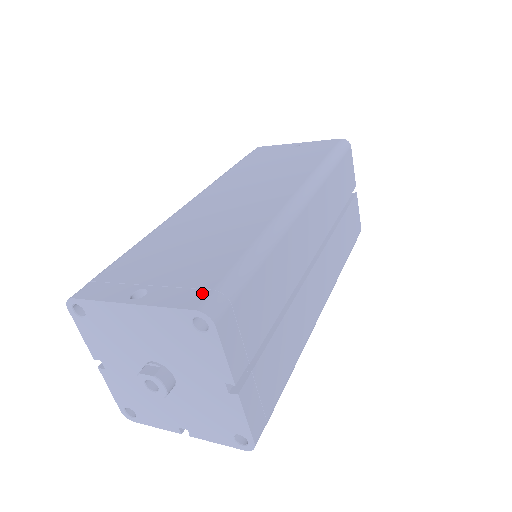
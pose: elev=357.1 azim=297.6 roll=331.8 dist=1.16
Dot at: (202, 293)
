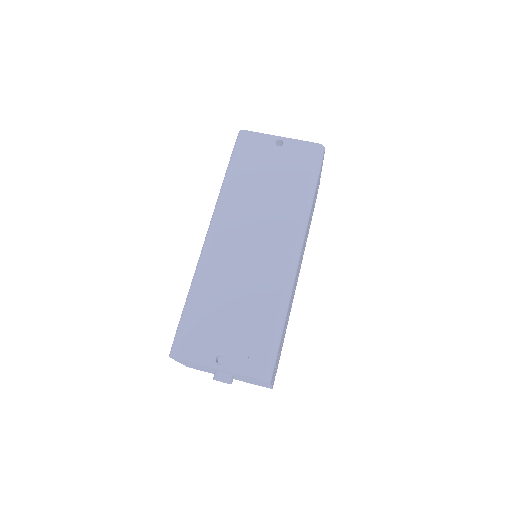
Dot at: (261, 364)
